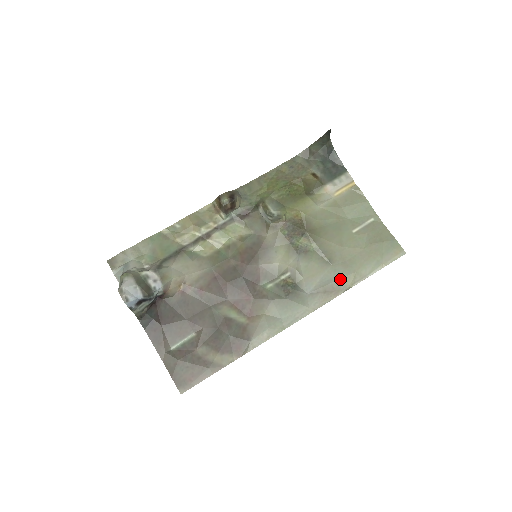
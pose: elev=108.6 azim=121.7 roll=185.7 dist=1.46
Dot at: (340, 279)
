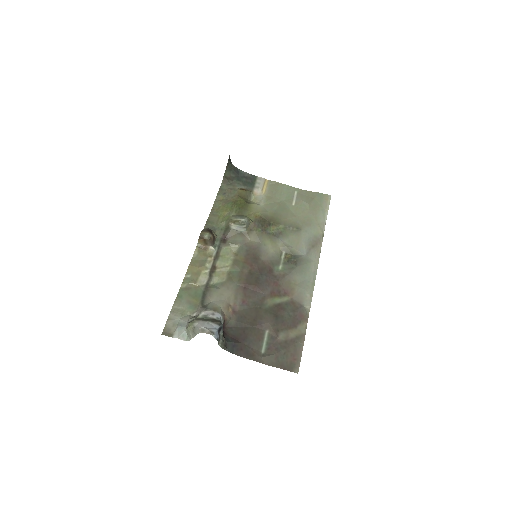
Dot at: (314, 234)
